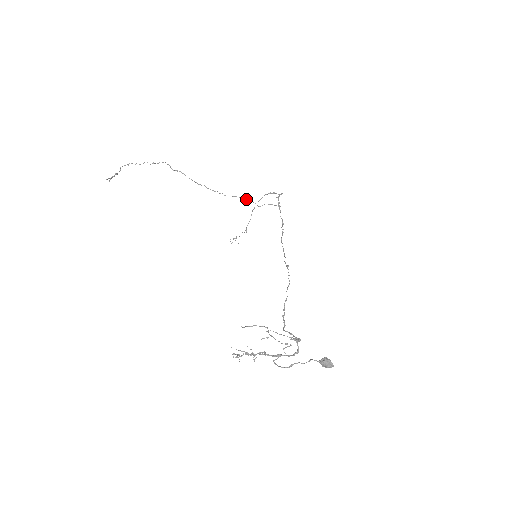
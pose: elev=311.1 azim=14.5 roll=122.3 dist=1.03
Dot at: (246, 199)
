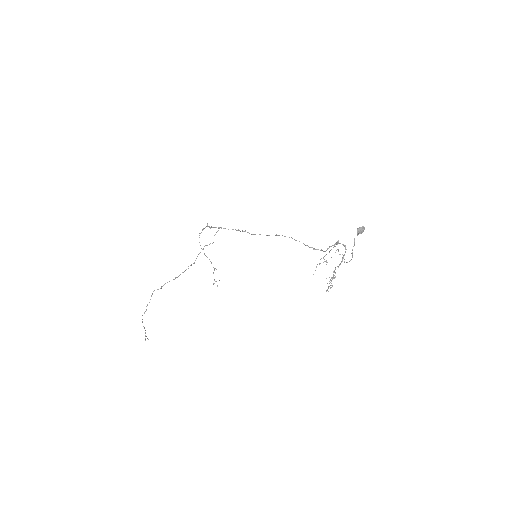
Dot at: (203, 249)
